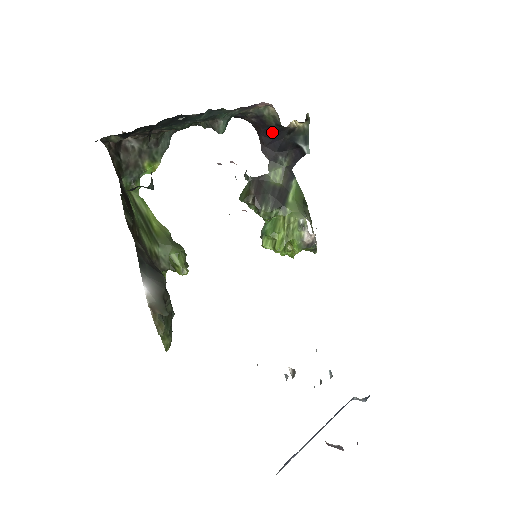
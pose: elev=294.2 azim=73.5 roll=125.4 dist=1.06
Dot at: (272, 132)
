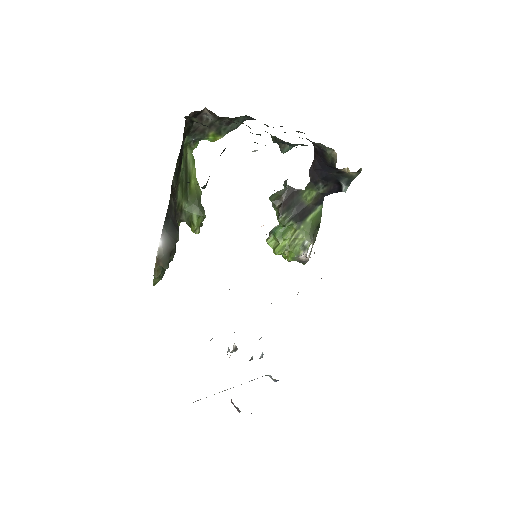
Dot at: (326, 164)
